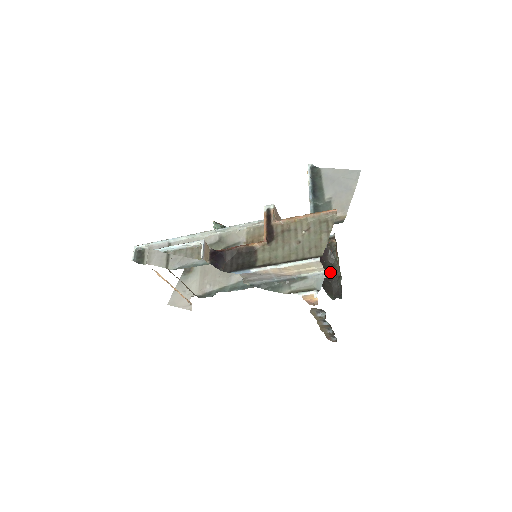
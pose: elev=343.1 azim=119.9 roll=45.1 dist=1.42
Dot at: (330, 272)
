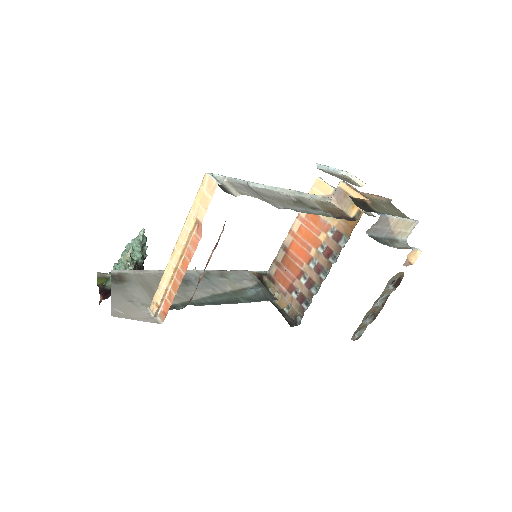
Dot at: occluded
